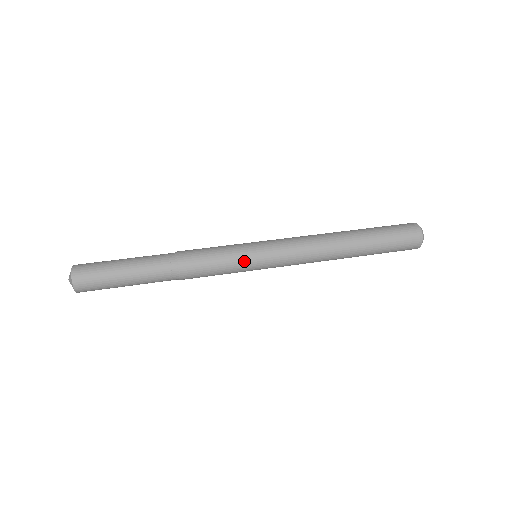
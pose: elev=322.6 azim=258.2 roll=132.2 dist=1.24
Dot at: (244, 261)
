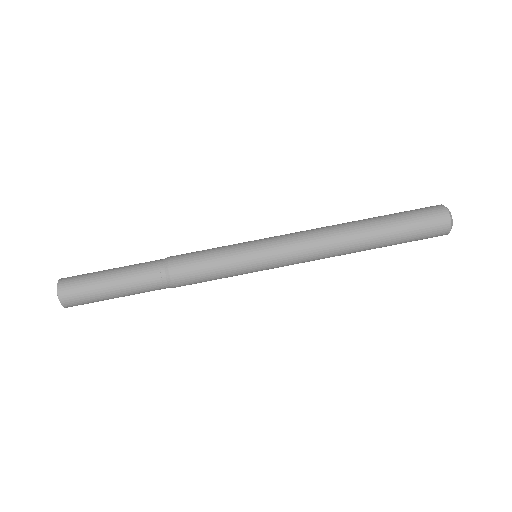
Dot at: (242, 268)
